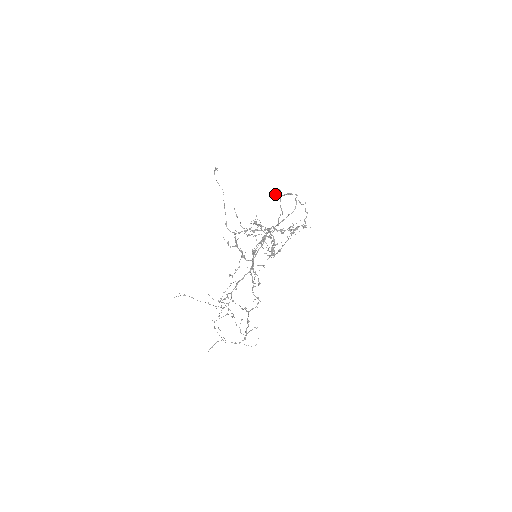
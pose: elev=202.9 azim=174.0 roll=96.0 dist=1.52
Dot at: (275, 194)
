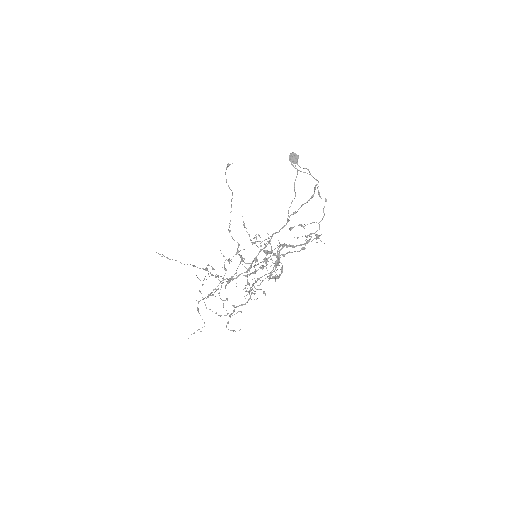
Dot at: occluded
